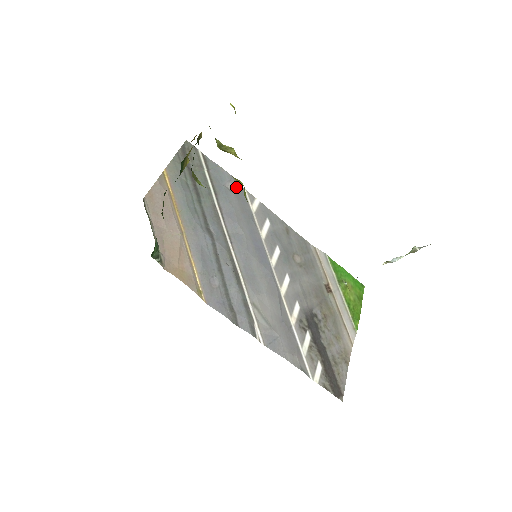
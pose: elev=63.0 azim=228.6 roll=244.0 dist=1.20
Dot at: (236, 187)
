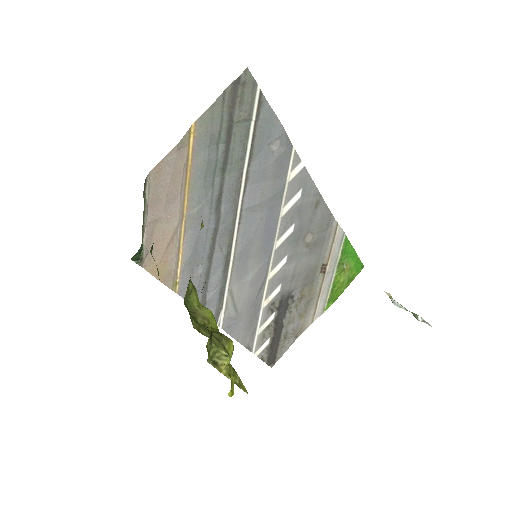
Dot at: (283, 146)
